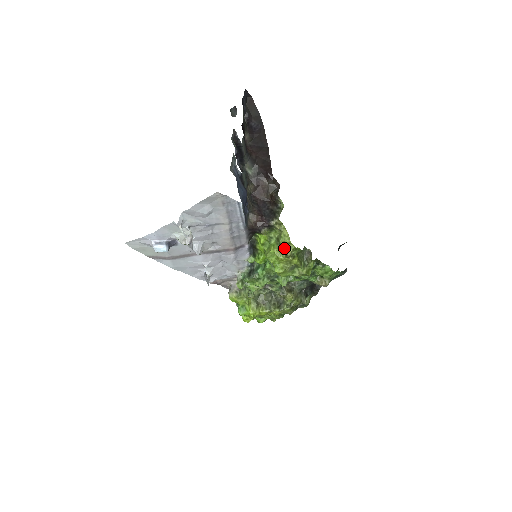
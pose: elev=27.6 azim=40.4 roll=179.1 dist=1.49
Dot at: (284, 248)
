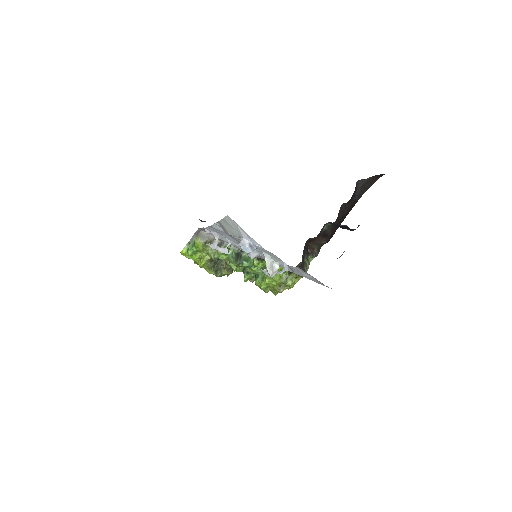
Dot at: (283, 284)
